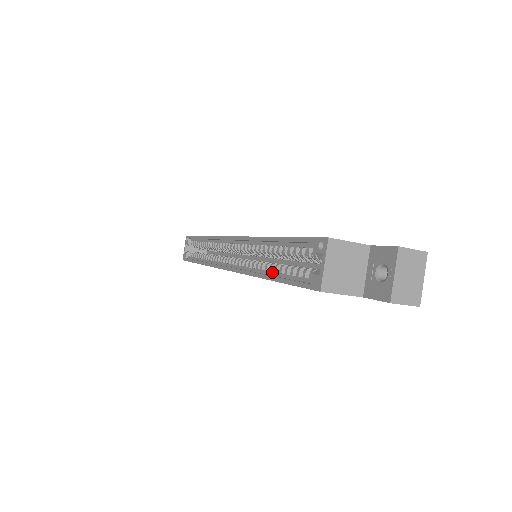
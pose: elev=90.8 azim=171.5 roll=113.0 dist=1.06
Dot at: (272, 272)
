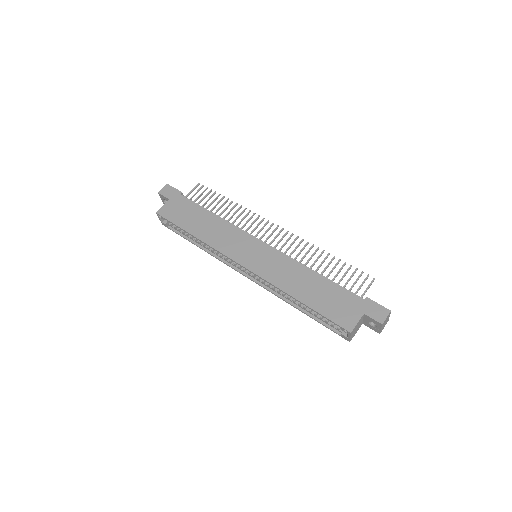
Dot at: (302, 308)
